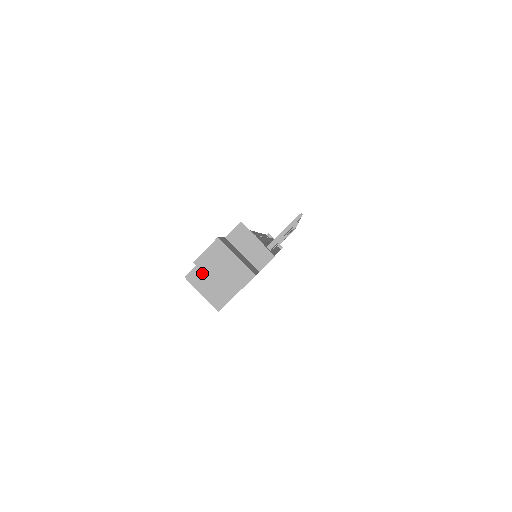
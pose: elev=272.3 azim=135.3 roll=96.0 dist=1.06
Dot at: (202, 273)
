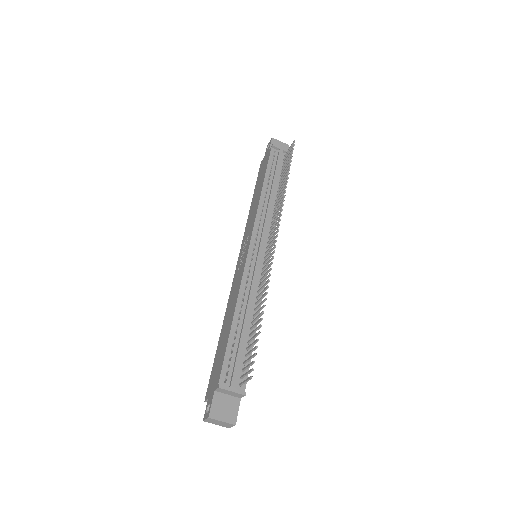
Dot at: occluded
